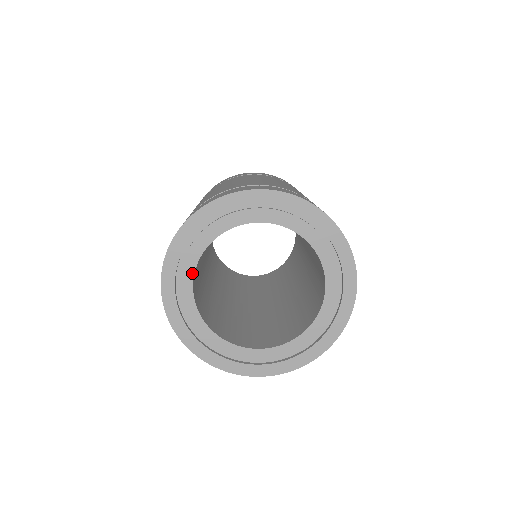
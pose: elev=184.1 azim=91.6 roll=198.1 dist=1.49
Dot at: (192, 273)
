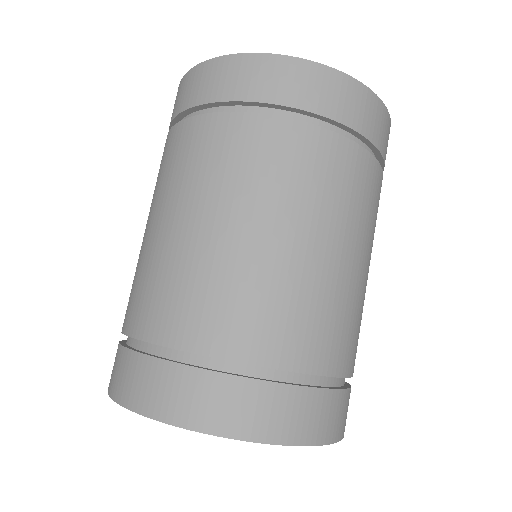
Dot at: occluded
